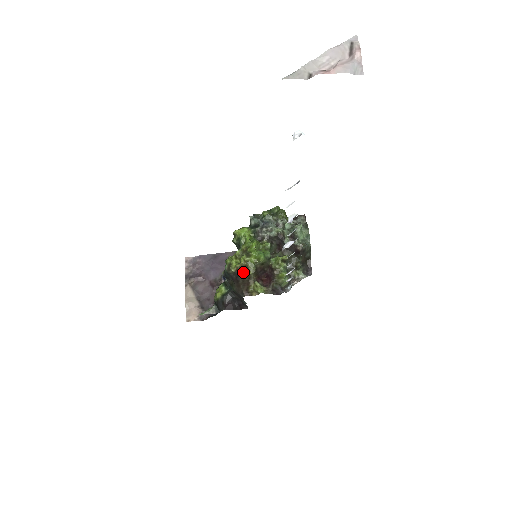
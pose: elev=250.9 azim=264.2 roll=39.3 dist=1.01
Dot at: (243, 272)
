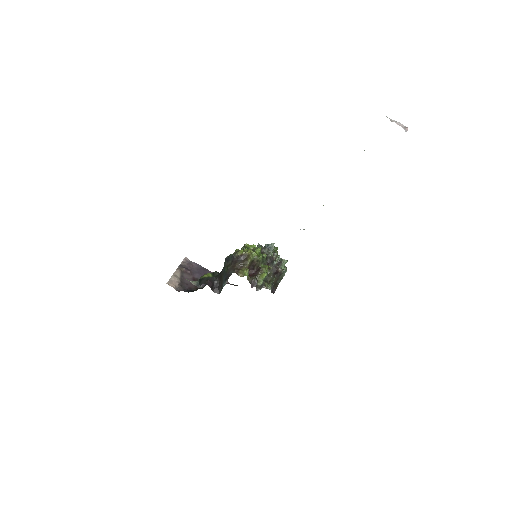
Dot at: (244, 258)
